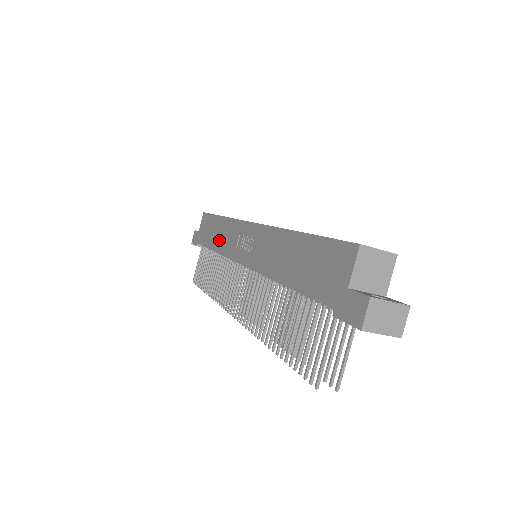
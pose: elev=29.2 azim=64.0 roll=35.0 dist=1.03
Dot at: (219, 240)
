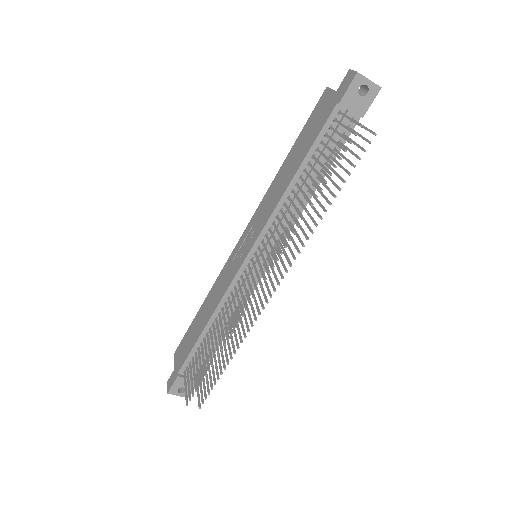
Dot at: (210, 308)
